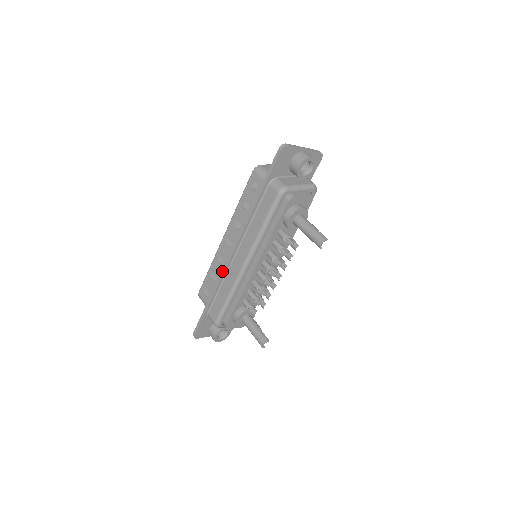
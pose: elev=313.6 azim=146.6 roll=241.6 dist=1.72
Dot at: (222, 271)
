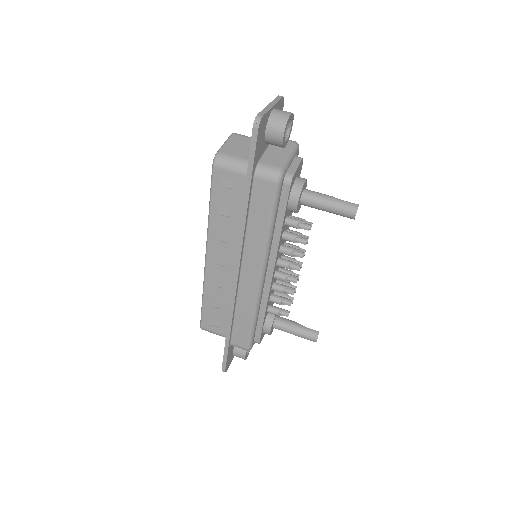
Dot at: (231, 297)
